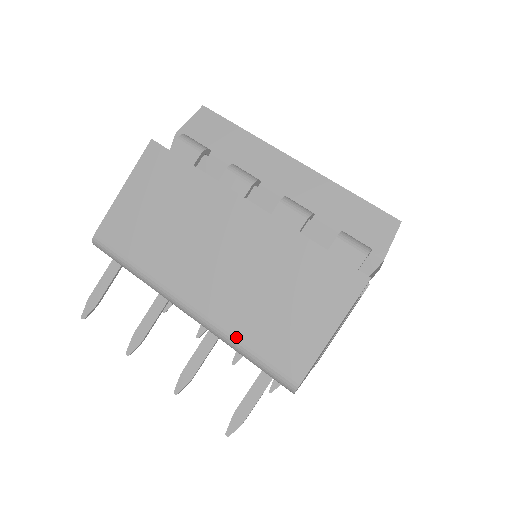
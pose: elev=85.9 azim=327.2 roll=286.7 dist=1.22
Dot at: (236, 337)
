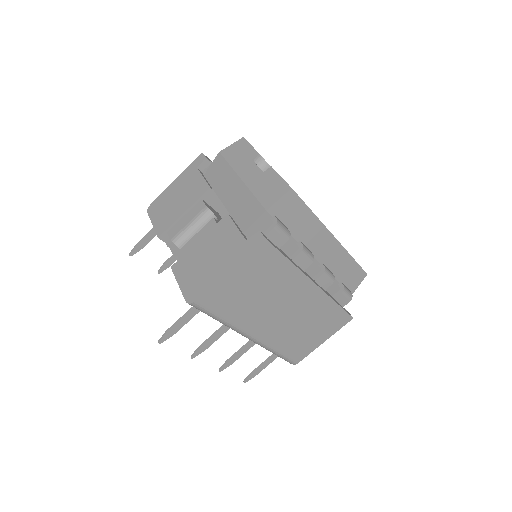
Dot at: (276, 349)
